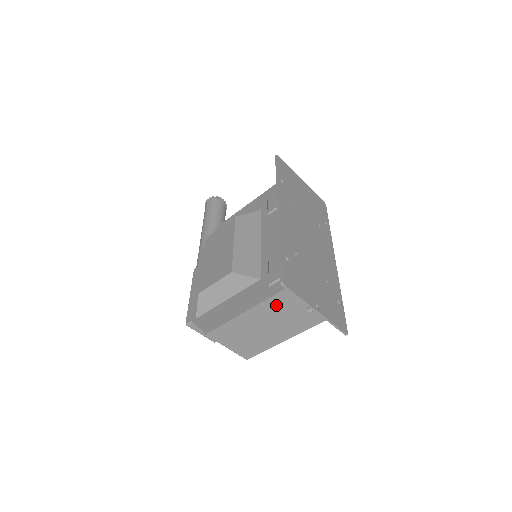
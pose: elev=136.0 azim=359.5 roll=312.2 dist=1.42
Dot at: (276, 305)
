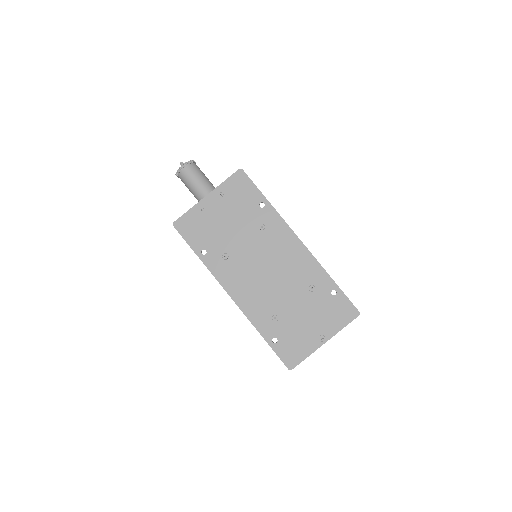
Dot at: occluded
